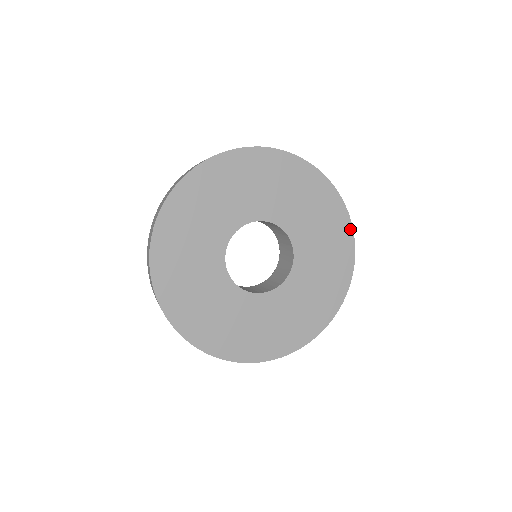
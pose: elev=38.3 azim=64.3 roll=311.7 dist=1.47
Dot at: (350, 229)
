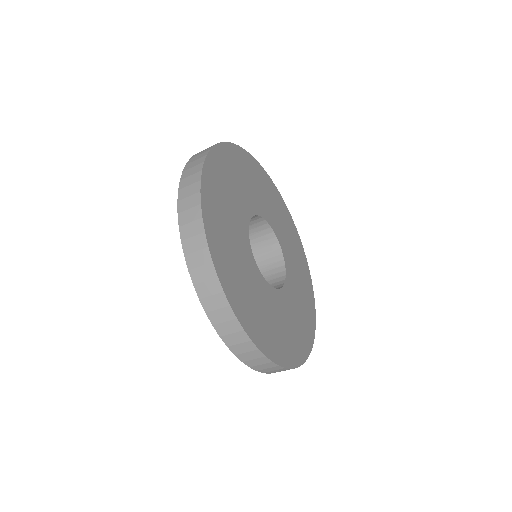
Dot at: (314, 329)
